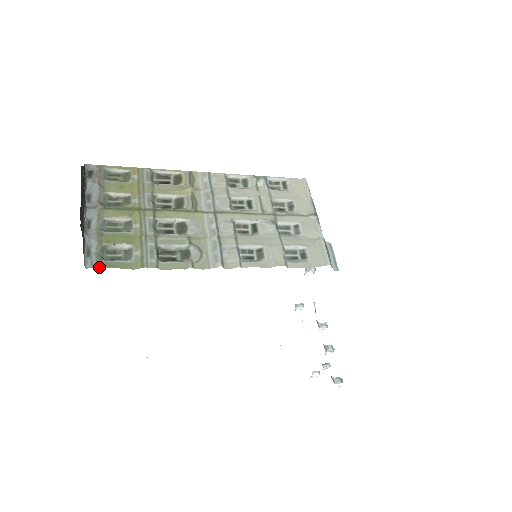
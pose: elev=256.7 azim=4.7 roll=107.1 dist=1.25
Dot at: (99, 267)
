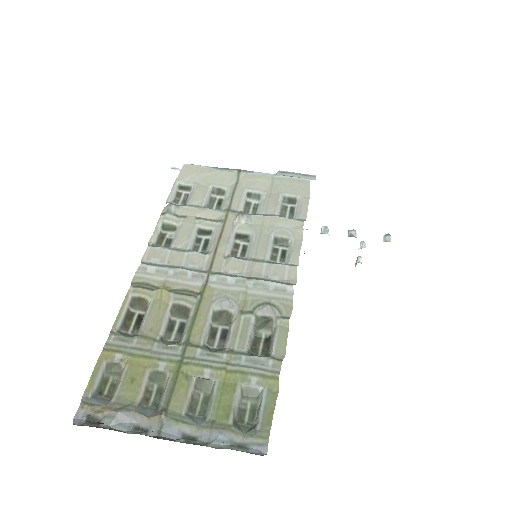
Dot at: (268, 436)
